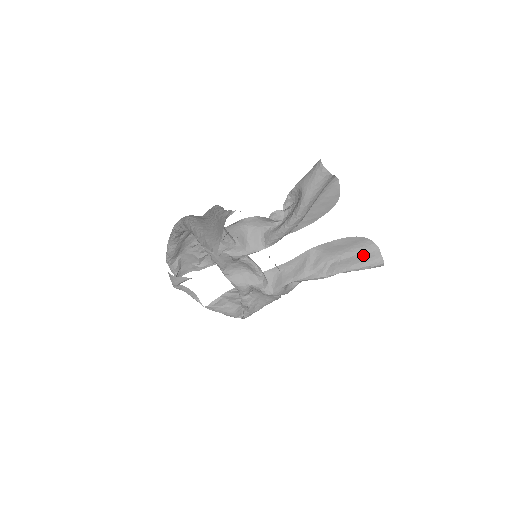
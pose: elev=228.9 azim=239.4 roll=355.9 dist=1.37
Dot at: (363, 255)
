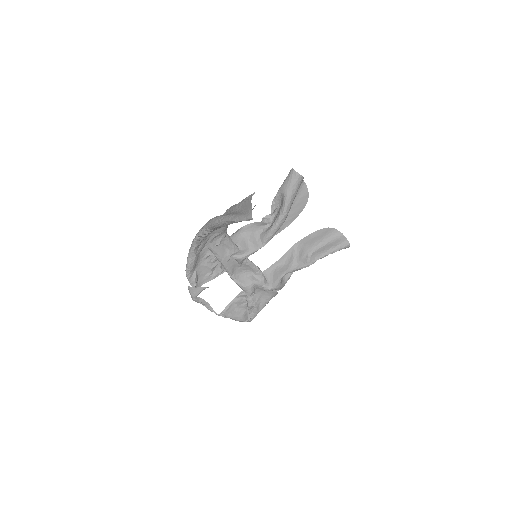
Dot at: (333, 242)
